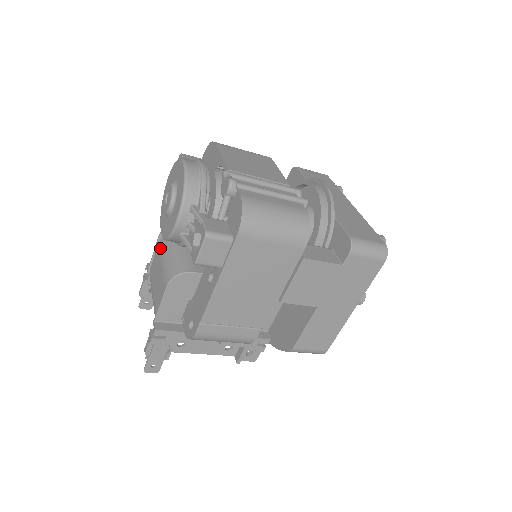
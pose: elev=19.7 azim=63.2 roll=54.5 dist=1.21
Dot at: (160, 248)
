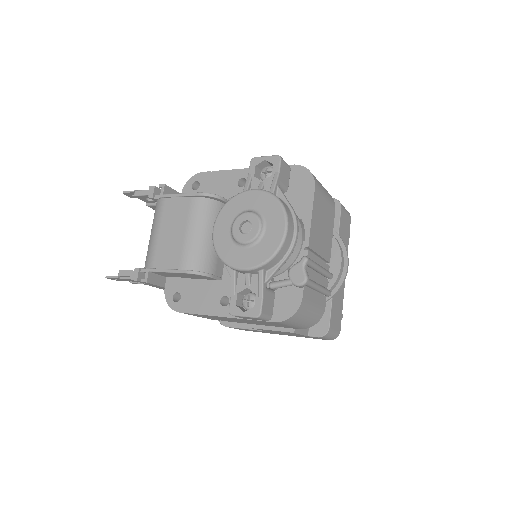
Dot at: (193, 207)
